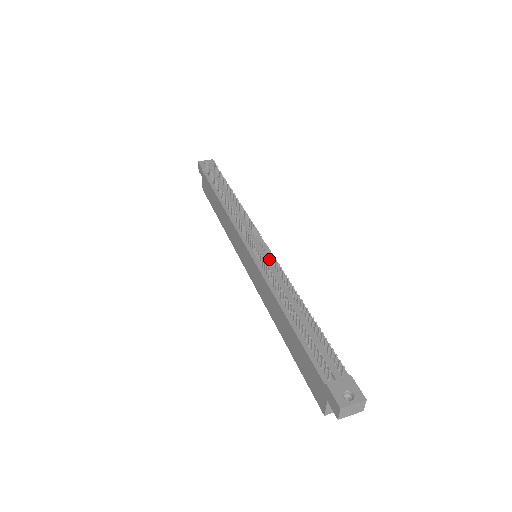
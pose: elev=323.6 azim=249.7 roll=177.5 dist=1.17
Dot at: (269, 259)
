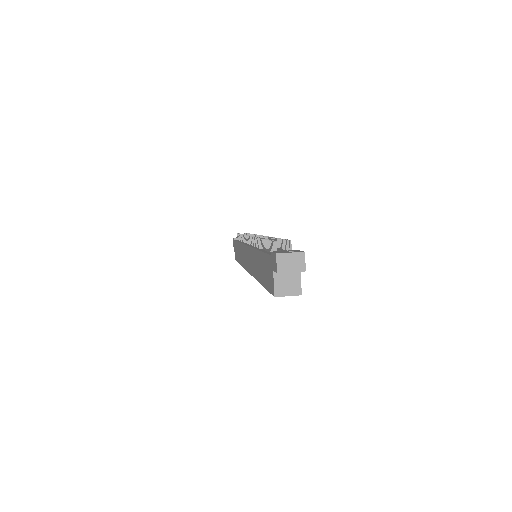
Dot at: occluded
